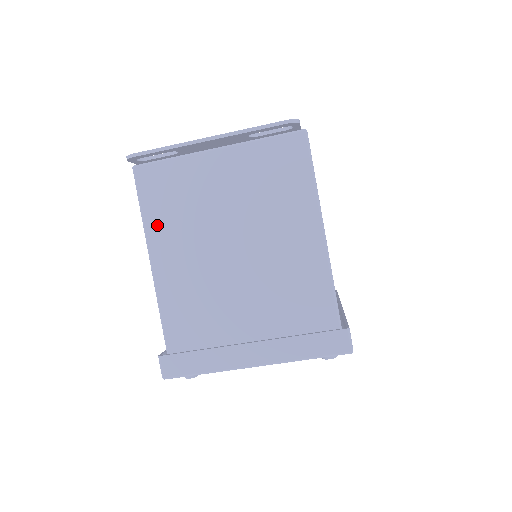
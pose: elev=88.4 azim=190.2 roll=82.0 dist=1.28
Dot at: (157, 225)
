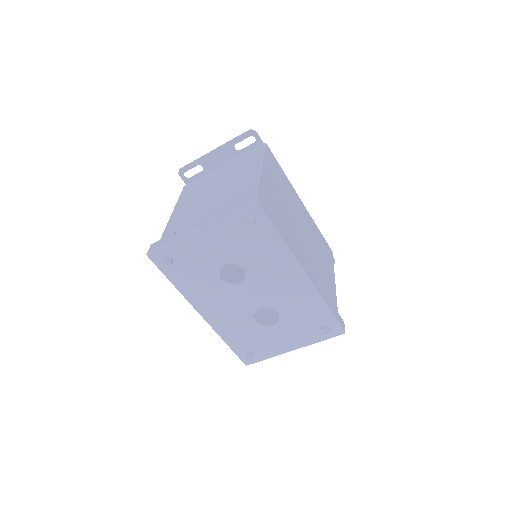
Dot at: (183, 200)
